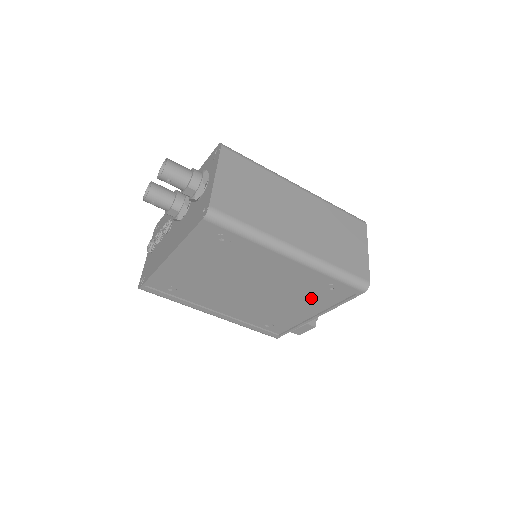
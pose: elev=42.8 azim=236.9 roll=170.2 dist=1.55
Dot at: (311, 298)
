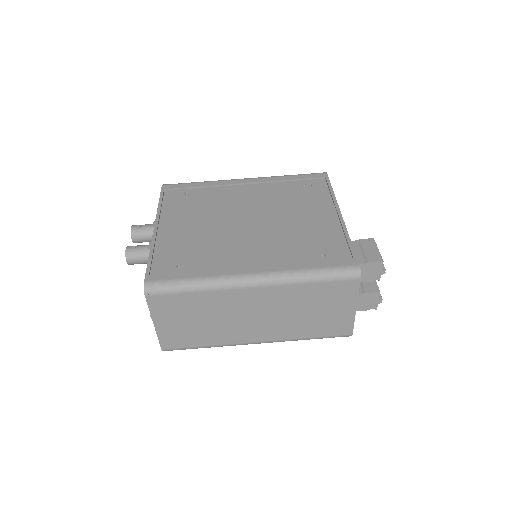
Dot at: (306, 201)
